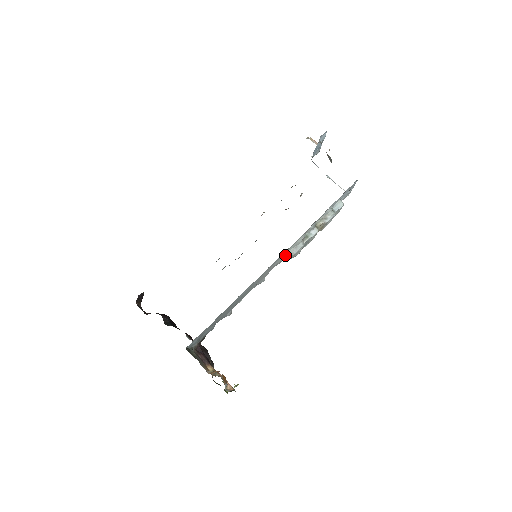
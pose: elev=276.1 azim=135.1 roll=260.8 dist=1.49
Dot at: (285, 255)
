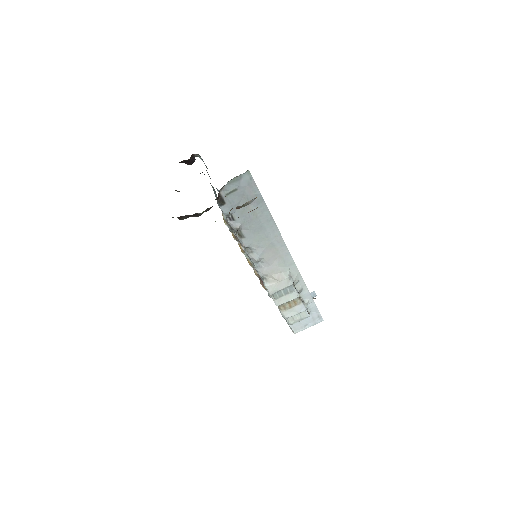
Dot at: (285, 269)
